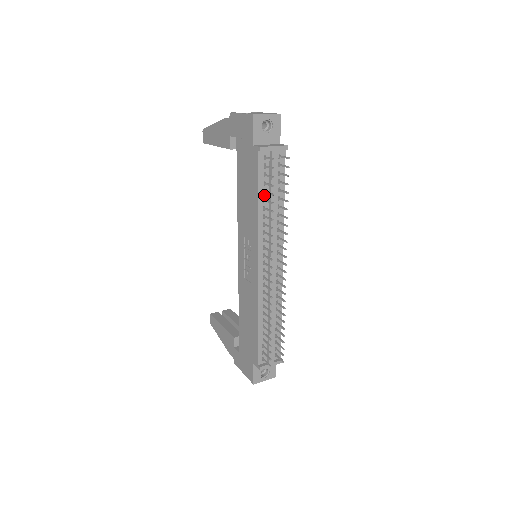
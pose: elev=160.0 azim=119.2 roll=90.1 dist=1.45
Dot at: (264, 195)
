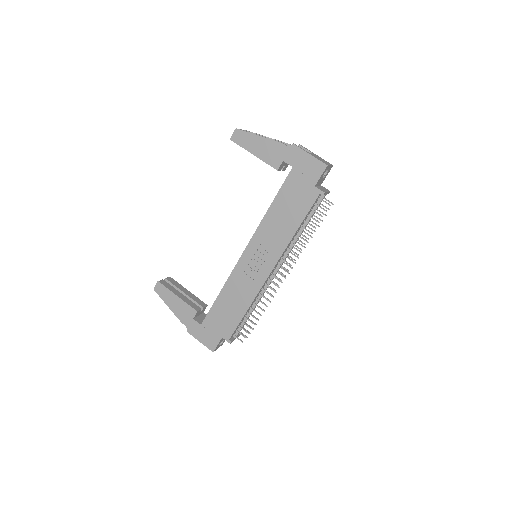
Dot at: (303, 223)
